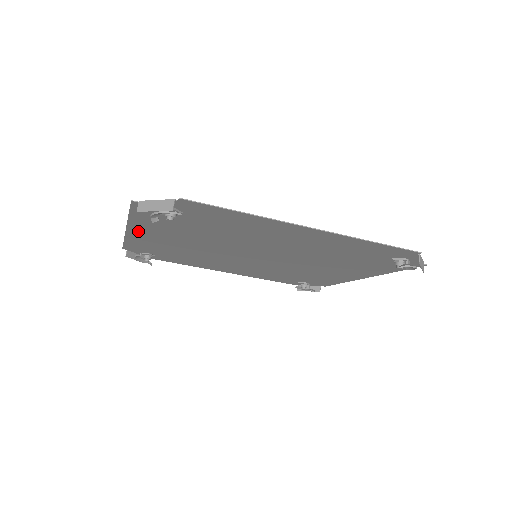
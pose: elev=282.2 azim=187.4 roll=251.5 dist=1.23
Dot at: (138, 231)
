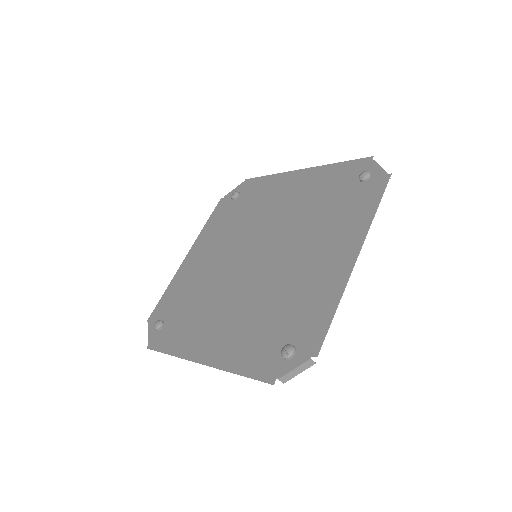
Dot at: (189, 259)
